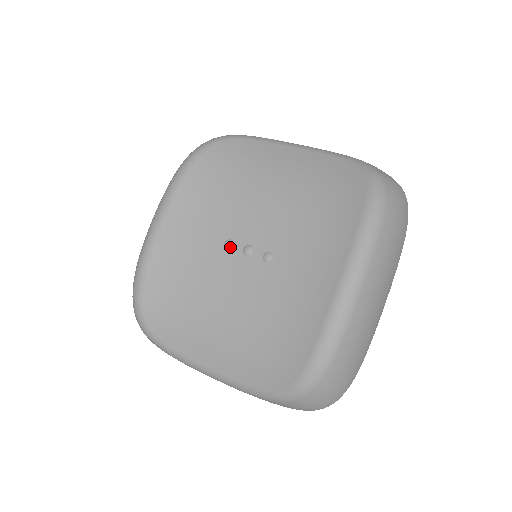
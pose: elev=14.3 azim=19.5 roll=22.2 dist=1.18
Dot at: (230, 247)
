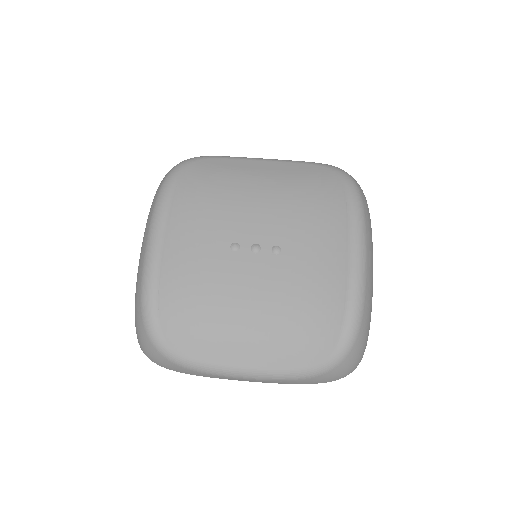
Dot at: (237, 249)
